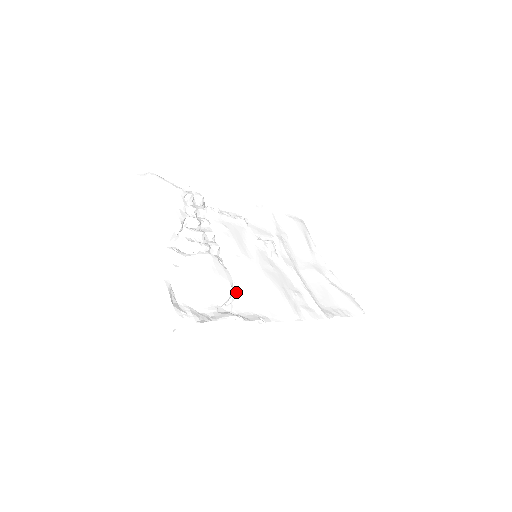
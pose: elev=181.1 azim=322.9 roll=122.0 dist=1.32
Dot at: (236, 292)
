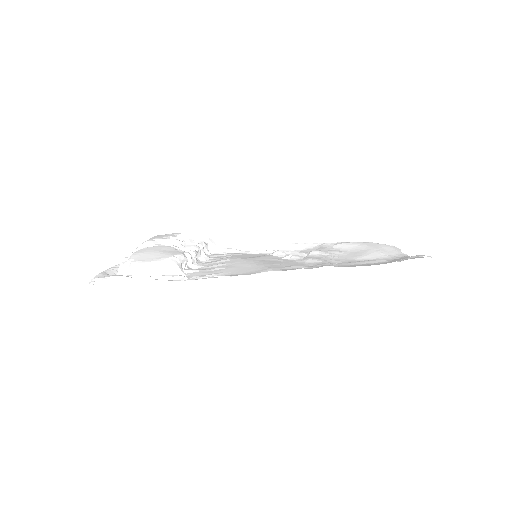
Dot at: (202, 273)
